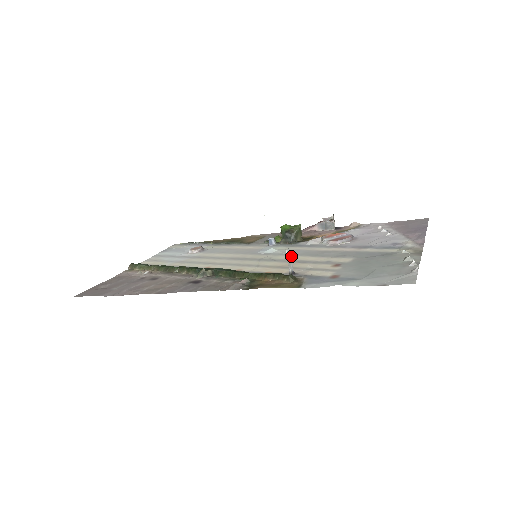
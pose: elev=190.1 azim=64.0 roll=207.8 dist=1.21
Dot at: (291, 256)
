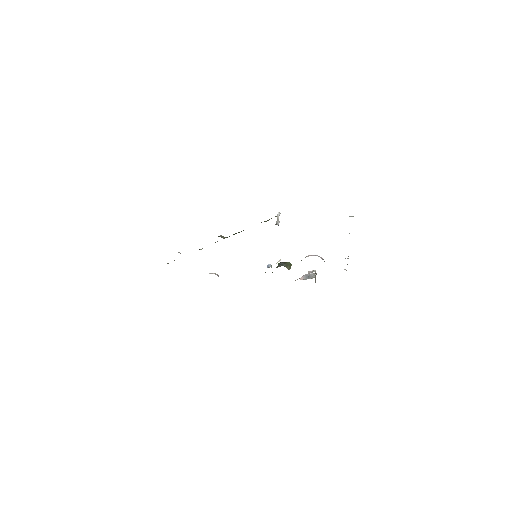
Dot at: occluded
